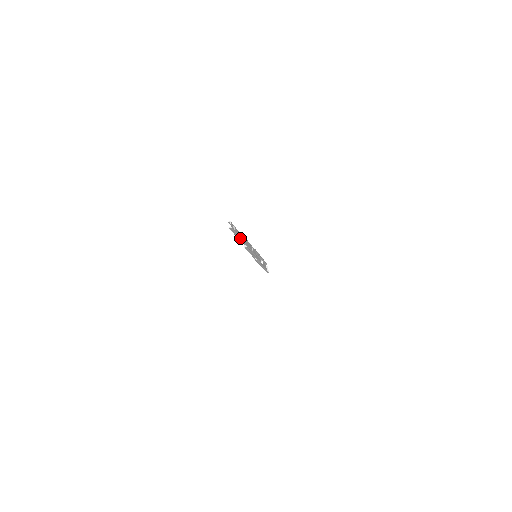
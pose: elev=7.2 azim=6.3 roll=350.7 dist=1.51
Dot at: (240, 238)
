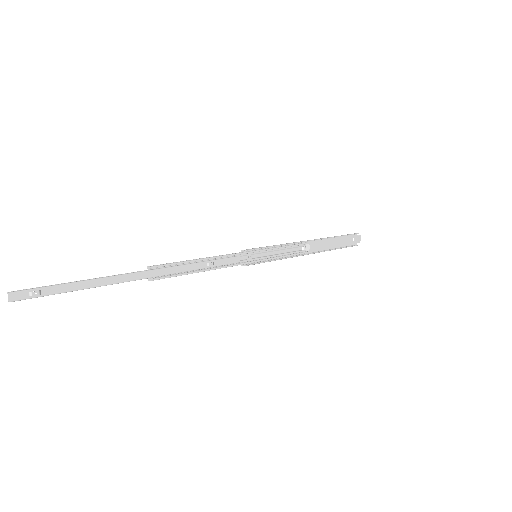
Dot at: (94, 287)
